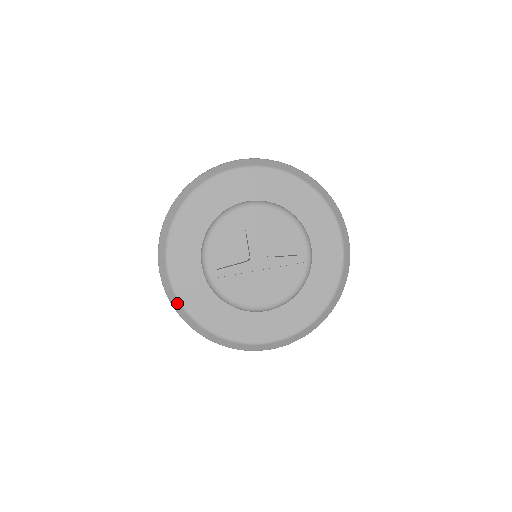
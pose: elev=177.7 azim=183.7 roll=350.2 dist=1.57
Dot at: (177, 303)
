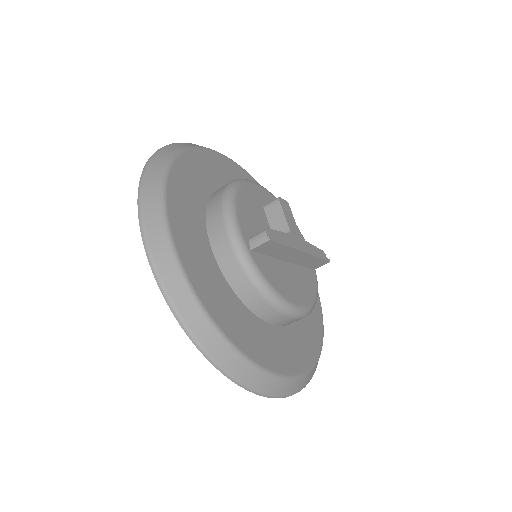
Dot at: (182, 285)
